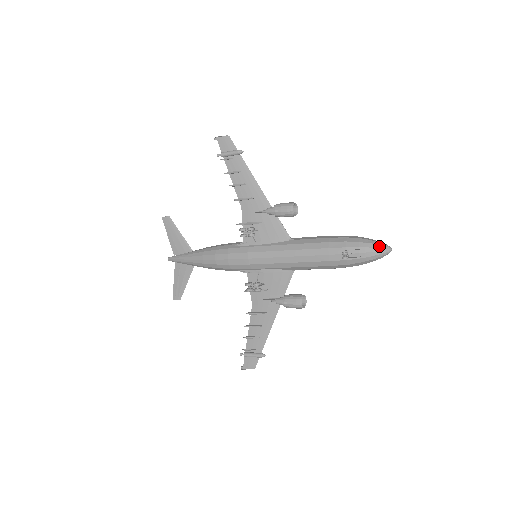
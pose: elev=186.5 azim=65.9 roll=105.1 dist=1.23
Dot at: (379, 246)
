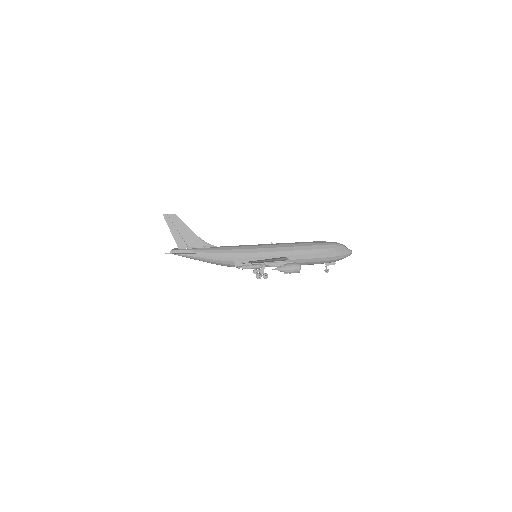
Dot at: occluded
